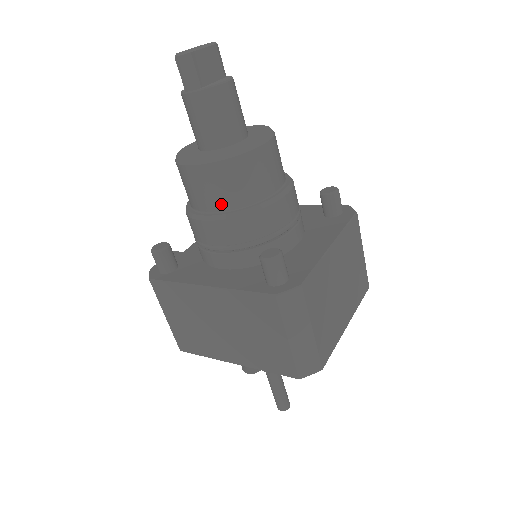
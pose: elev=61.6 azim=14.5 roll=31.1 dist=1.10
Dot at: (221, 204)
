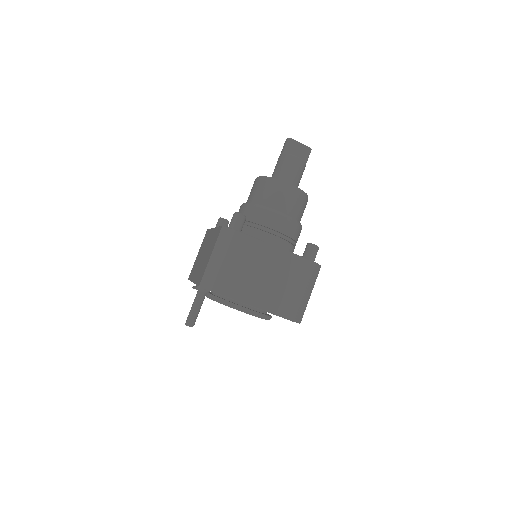
Dot at: (251, 199)
